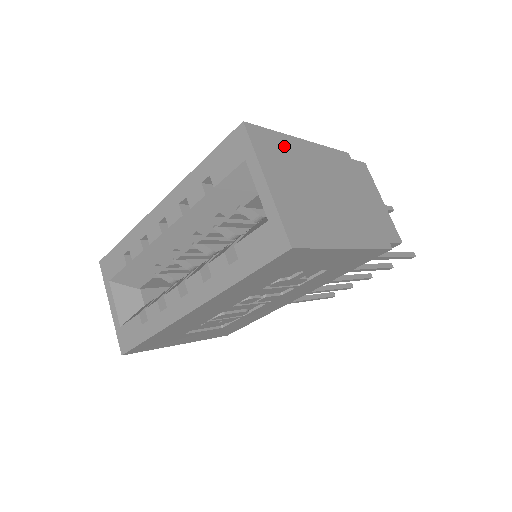
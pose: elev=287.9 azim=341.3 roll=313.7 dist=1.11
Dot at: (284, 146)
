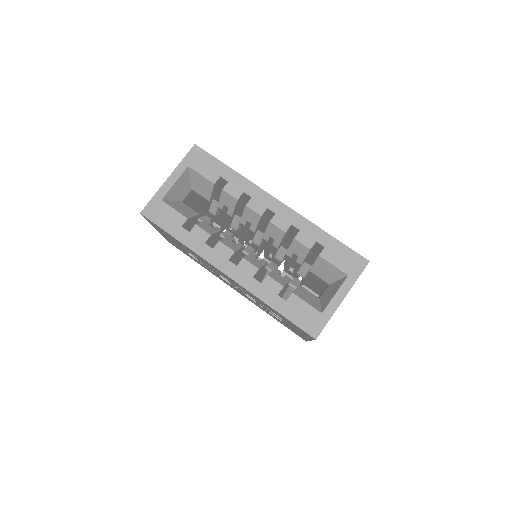
Dot at: occluded
